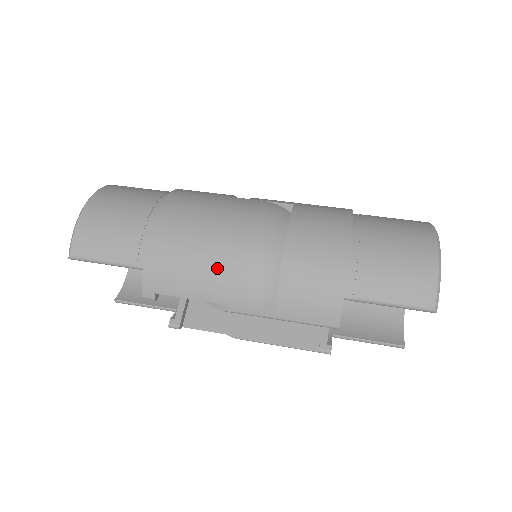
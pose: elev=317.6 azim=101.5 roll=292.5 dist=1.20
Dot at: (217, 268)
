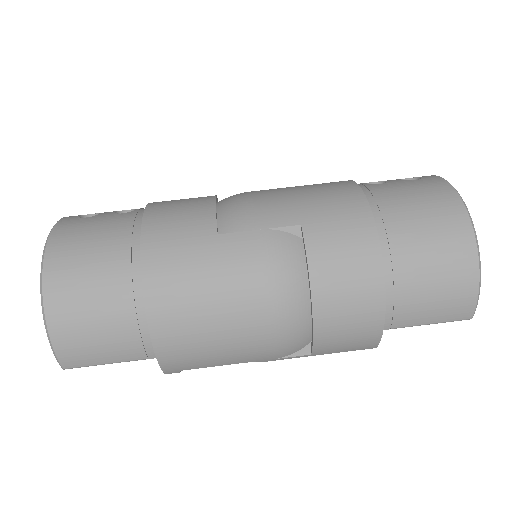
Dot at: (242, 344)
